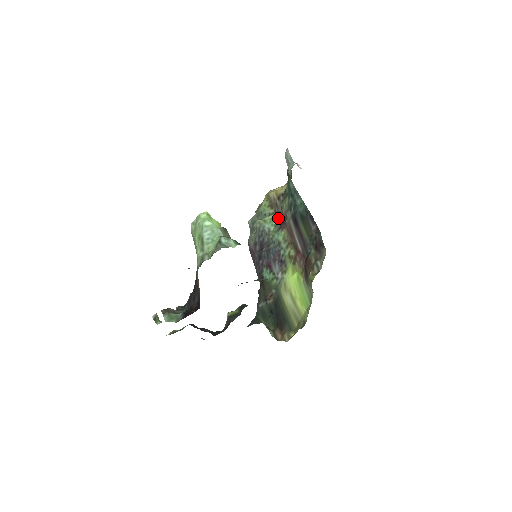
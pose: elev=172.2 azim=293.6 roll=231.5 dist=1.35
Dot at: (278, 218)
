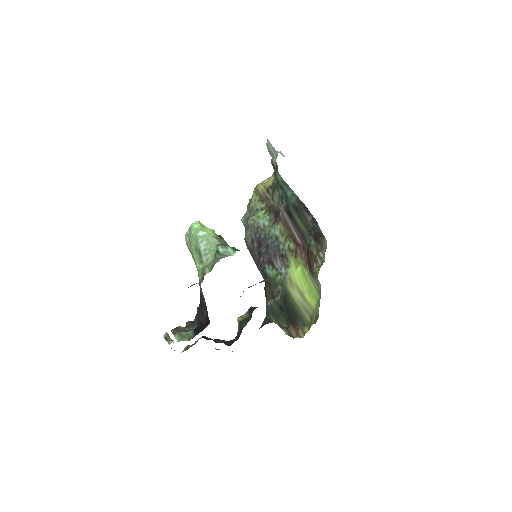
Dot at: (271, 212)
